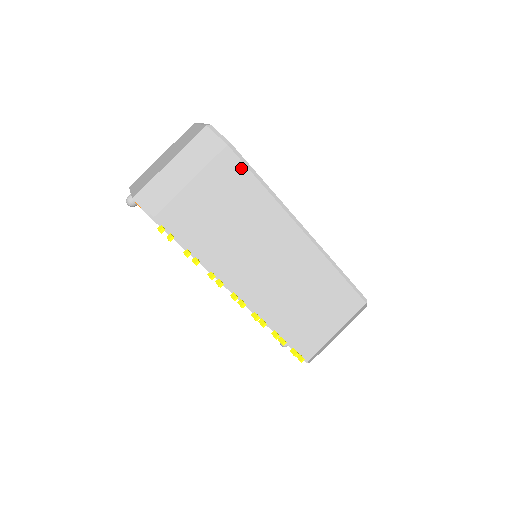
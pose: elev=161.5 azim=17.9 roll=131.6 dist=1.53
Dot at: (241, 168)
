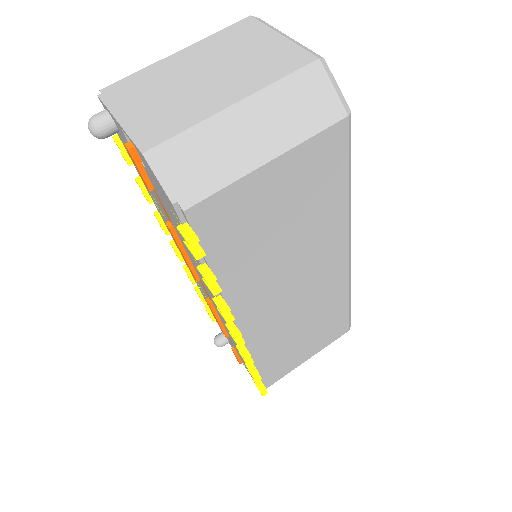
Dot at: (341, 158)
